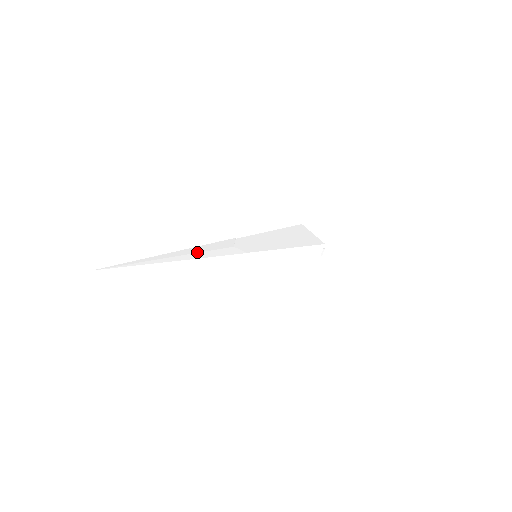
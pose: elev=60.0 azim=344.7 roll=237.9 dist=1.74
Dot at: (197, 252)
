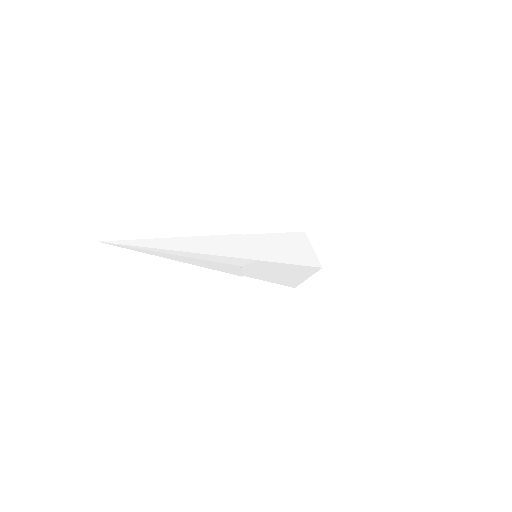
Dot at: occluded
